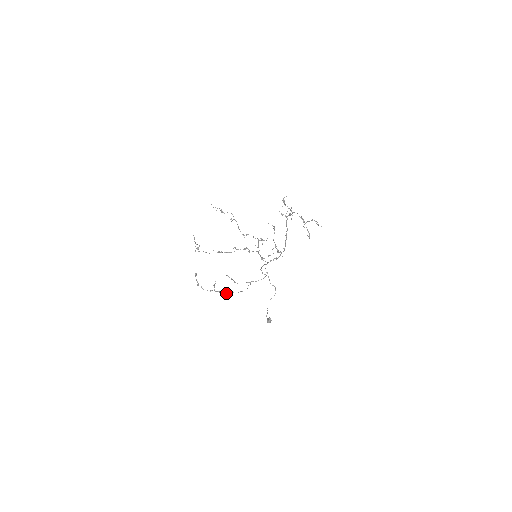
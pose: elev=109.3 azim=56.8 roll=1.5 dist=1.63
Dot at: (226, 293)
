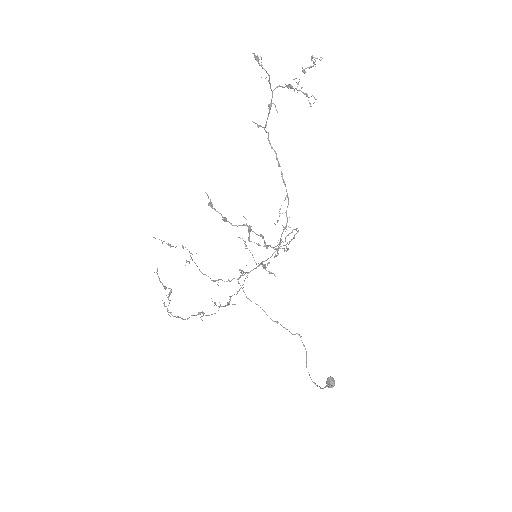
Dot at: (270, 246)
